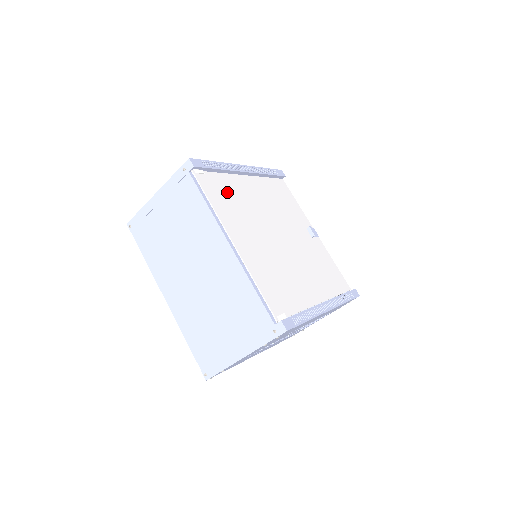
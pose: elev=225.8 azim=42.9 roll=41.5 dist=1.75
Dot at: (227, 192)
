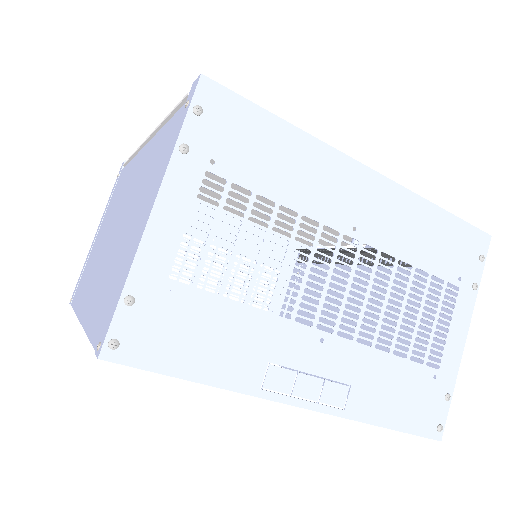
Dot at: occluded
